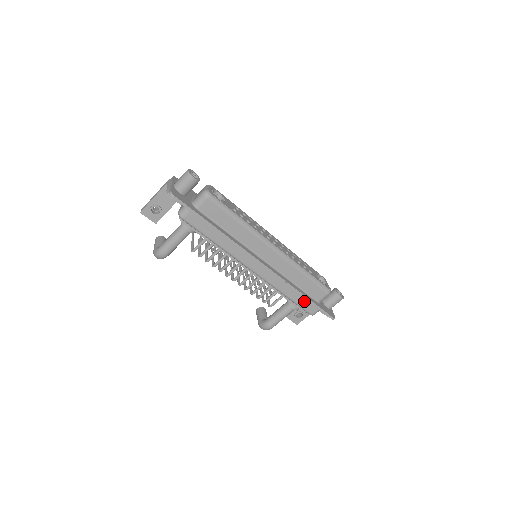
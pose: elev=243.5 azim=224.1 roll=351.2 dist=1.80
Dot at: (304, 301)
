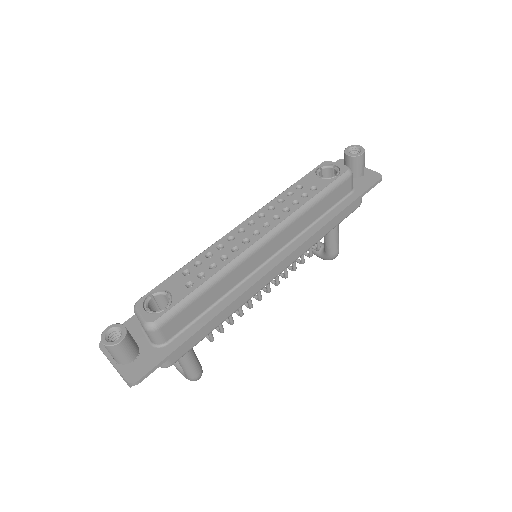
Dot at: (342, 213)
